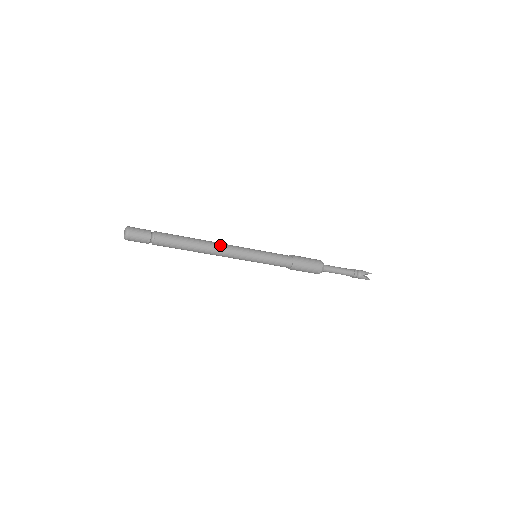
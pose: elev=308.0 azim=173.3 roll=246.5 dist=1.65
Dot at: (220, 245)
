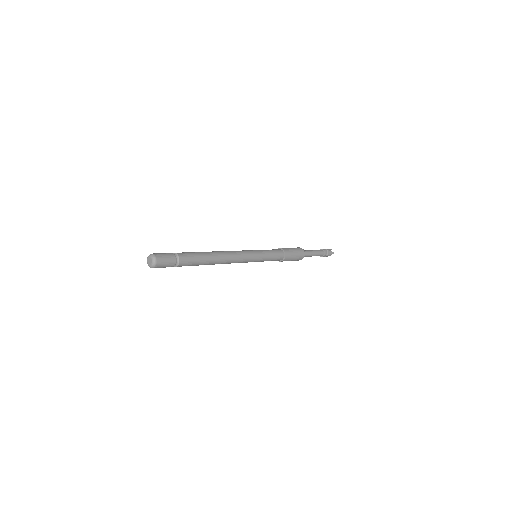
Dot at: (228, 251)
